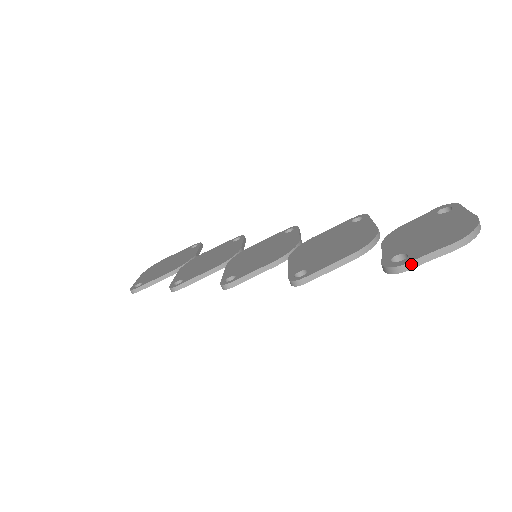
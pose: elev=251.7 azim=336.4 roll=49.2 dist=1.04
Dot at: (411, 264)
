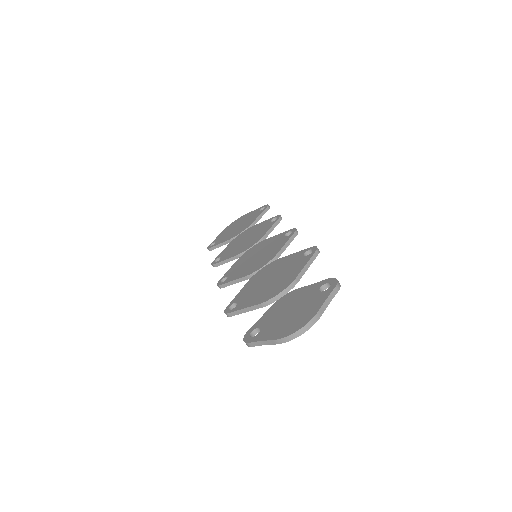
Dot at: (252, 344)
